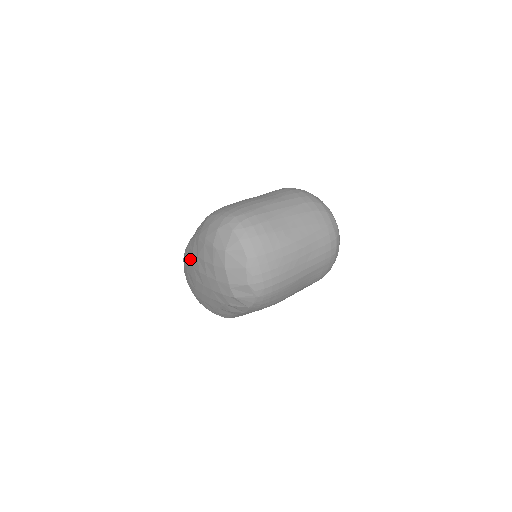
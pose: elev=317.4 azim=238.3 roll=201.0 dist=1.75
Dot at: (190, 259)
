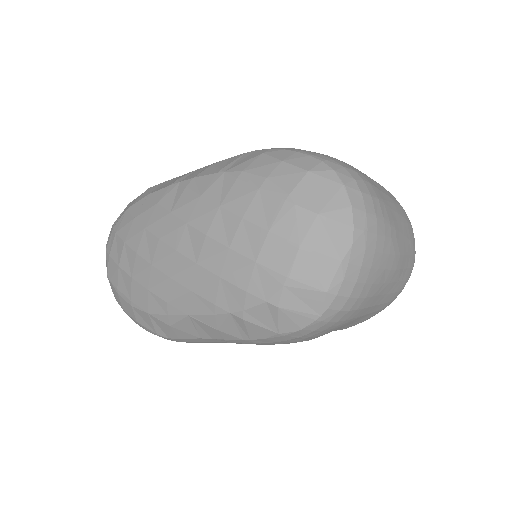
Dot at: (181, 207)
